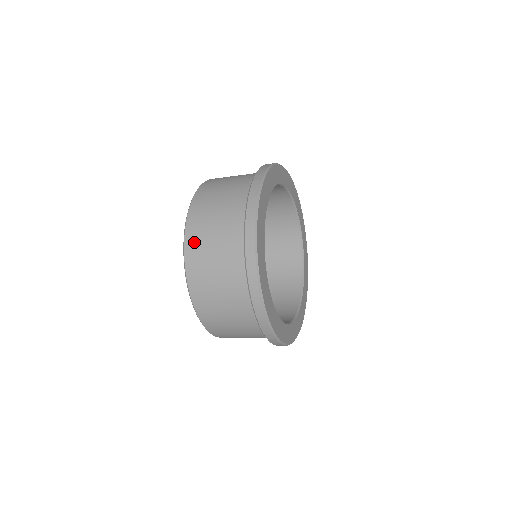
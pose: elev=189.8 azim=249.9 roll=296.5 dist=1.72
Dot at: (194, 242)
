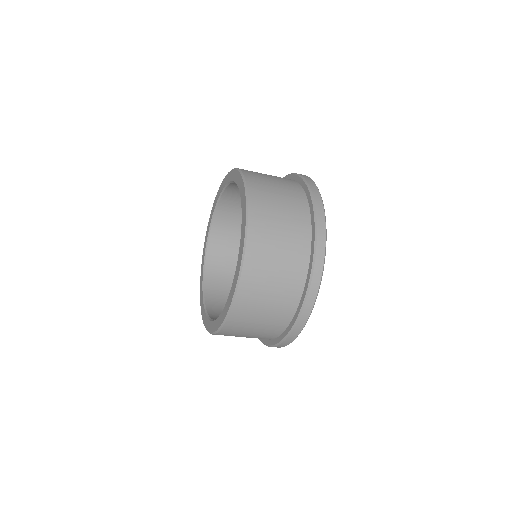
Dot at: (252, 173)
